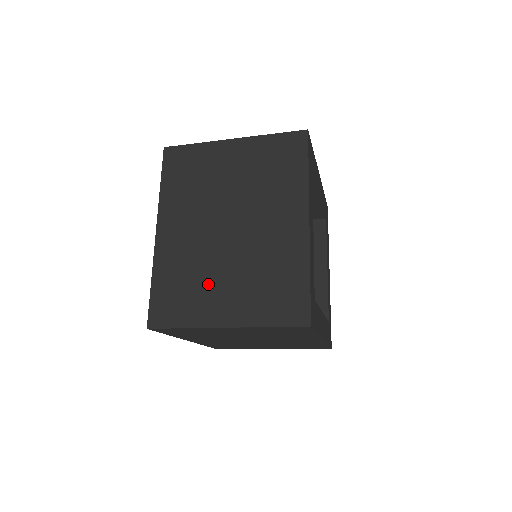
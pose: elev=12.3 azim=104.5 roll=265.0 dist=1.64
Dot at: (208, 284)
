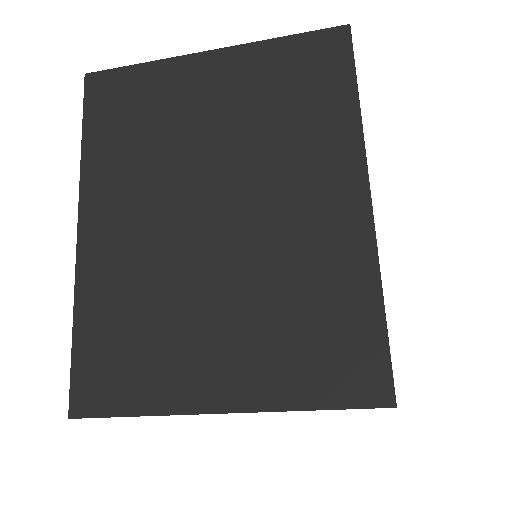
Dot at: (182, 326)
